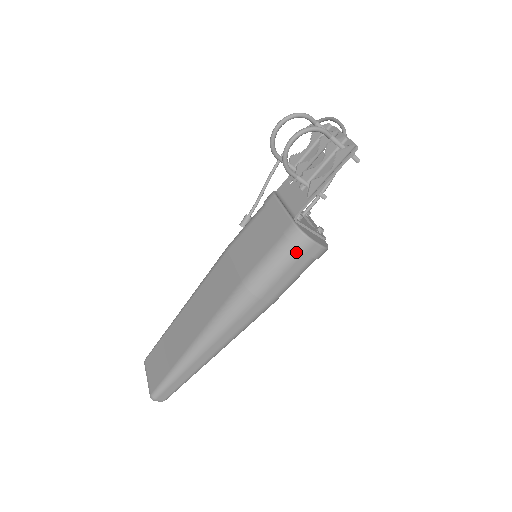
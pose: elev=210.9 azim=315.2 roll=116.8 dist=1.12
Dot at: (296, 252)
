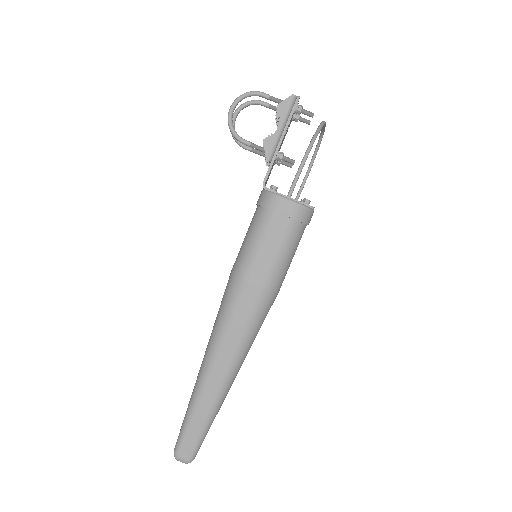
Dot at: (268, 215)
